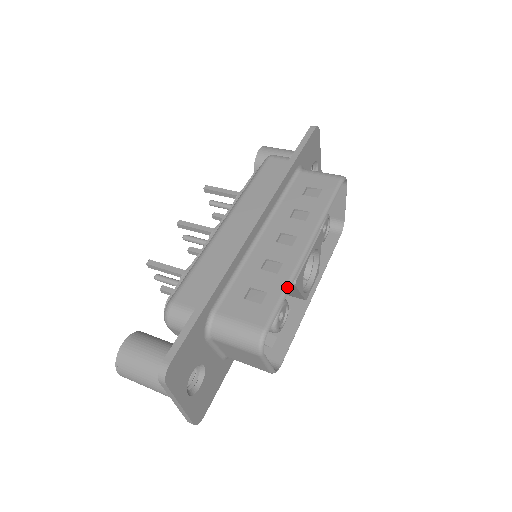
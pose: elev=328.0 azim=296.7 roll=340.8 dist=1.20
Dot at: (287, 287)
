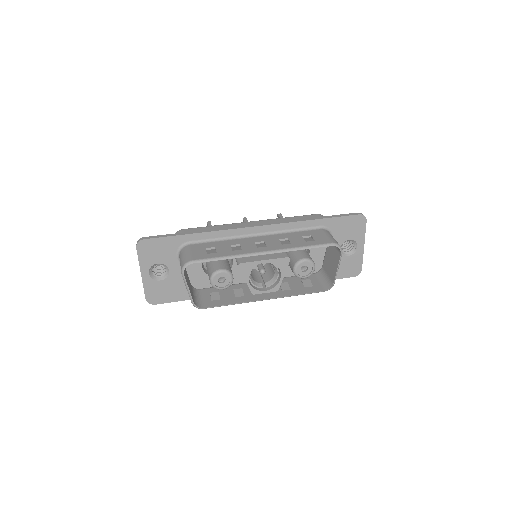
Dot at: (226, 257)
